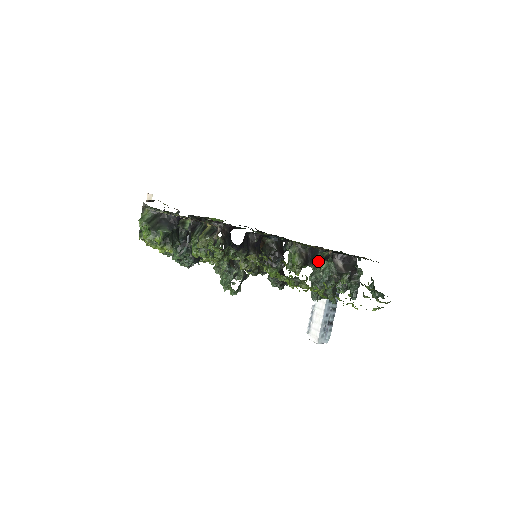
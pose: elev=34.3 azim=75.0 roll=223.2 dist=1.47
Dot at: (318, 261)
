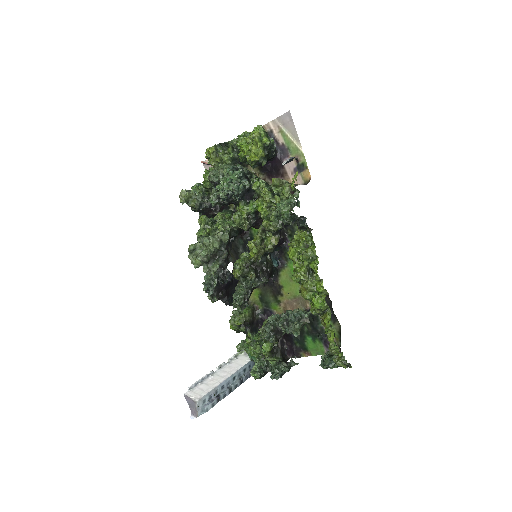
Dot at: occluded
